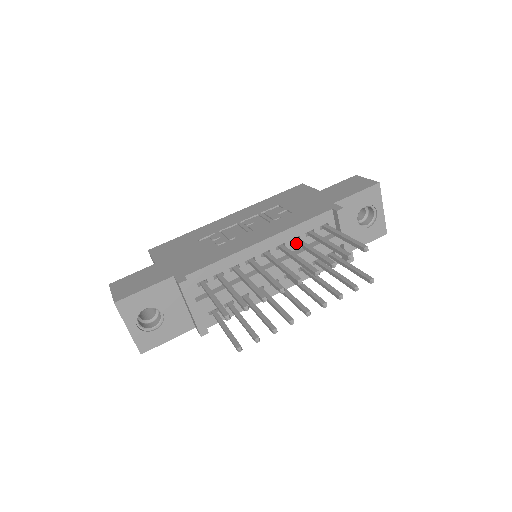
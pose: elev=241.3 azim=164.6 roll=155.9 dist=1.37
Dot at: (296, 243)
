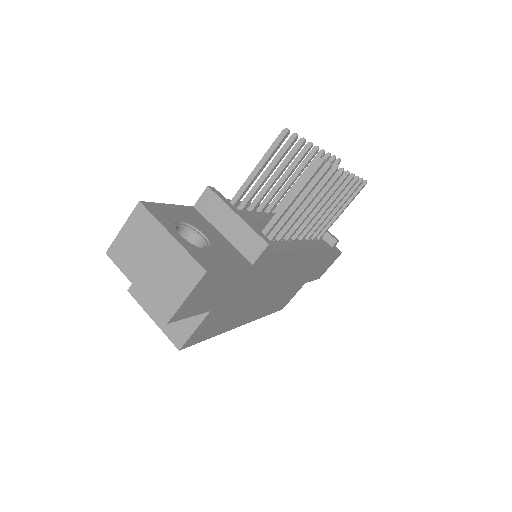
Dot at: occluded
